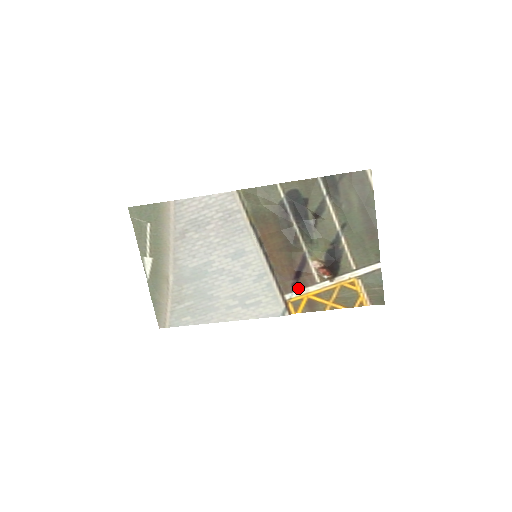
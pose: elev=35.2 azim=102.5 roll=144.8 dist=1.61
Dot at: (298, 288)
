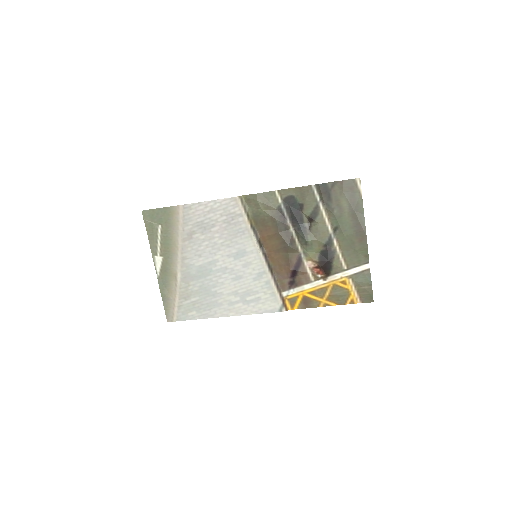
Dot at: (294, 286)
